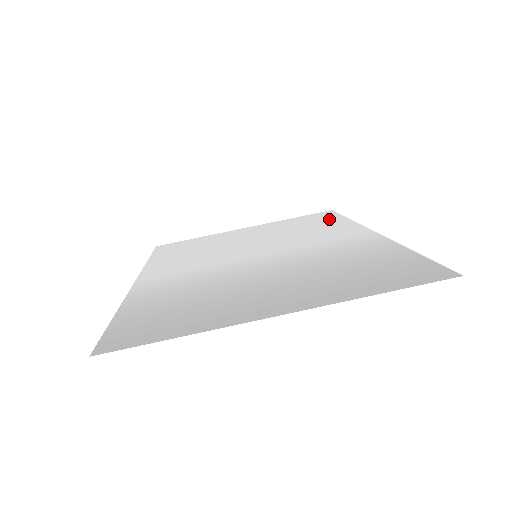
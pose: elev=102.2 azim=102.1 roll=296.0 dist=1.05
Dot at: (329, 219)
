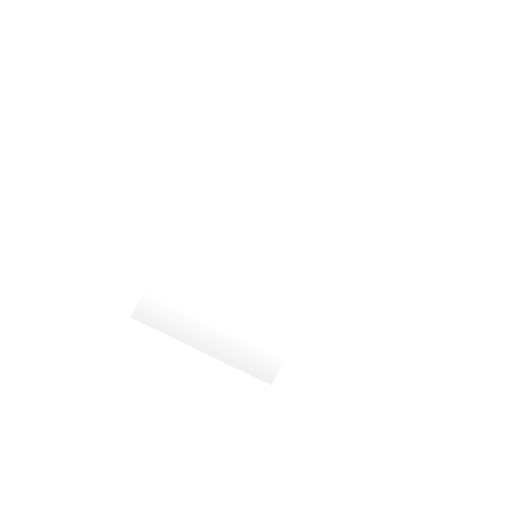
Dot at: (339, 230)
